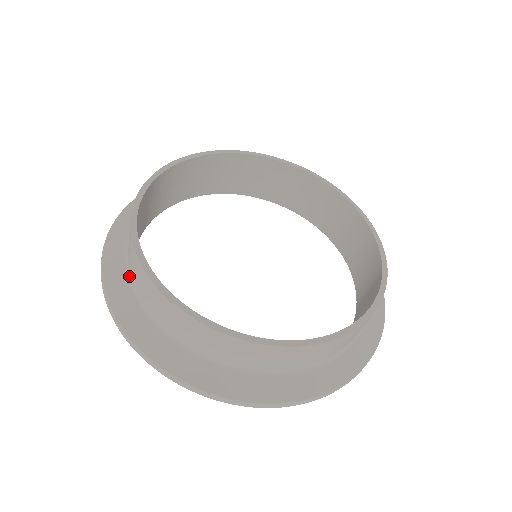
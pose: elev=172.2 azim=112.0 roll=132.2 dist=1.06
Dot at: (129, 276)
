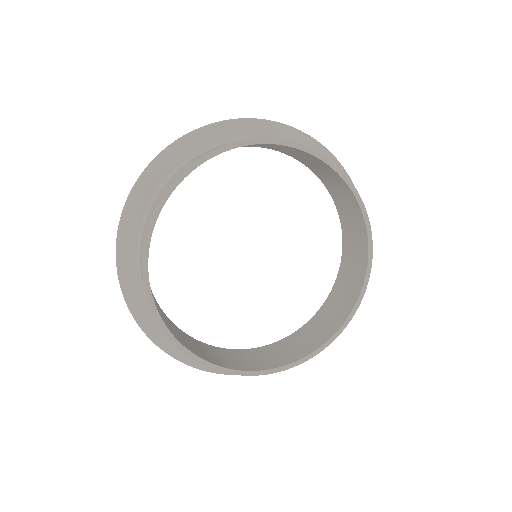
Dot at: (142, 283)
